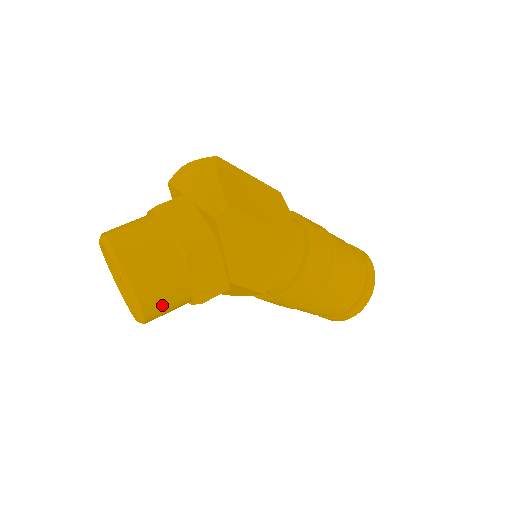
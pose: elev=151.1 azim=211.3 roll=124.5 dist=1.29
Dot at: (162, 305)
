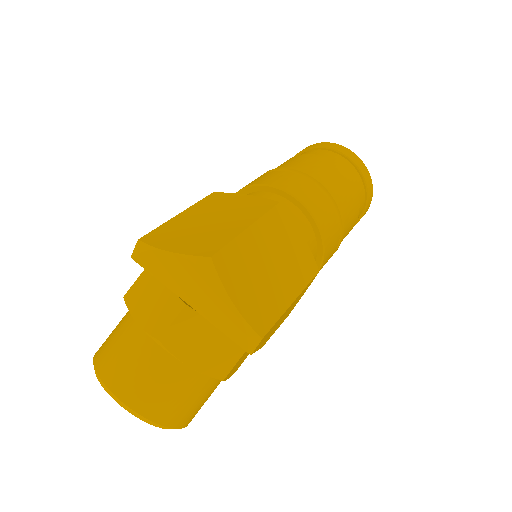
Dot at: occluded
